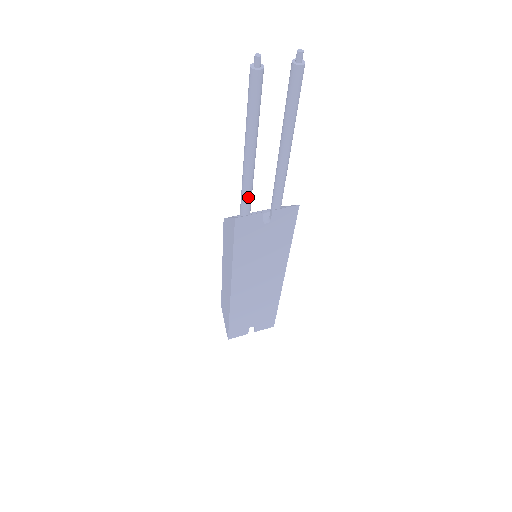
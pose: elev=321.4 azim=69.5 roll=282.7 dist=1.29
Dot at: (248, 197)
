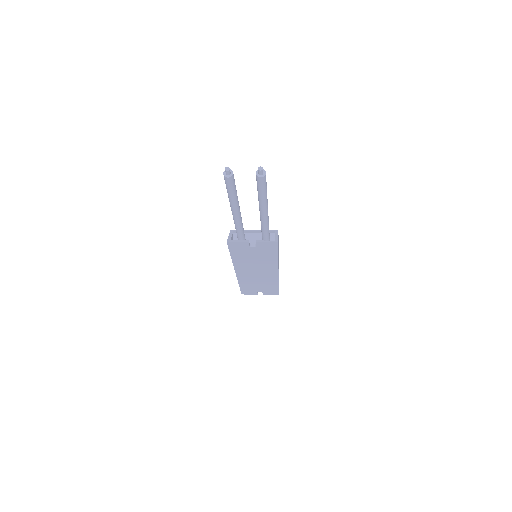
Dot at: (239, 230)
